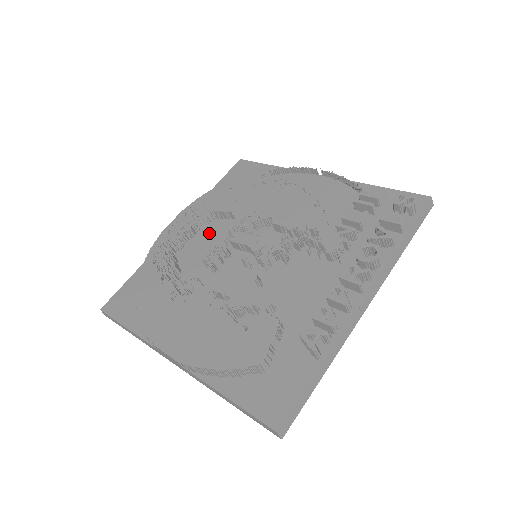
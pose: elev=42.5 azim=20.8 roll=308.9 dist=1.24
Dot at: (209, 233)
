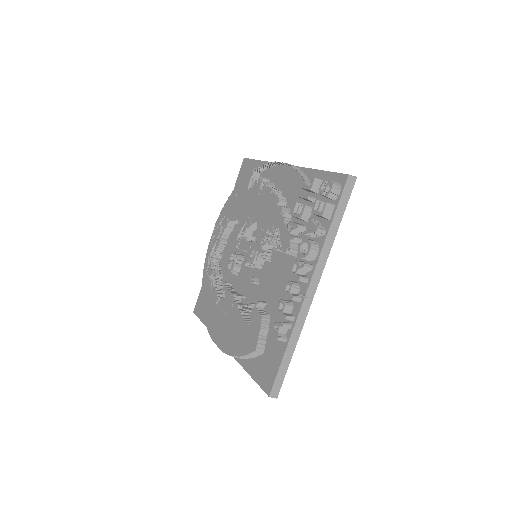
Dot at: (233, 239)
